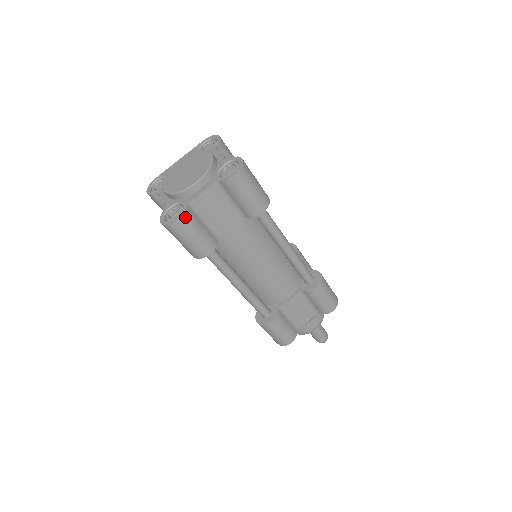
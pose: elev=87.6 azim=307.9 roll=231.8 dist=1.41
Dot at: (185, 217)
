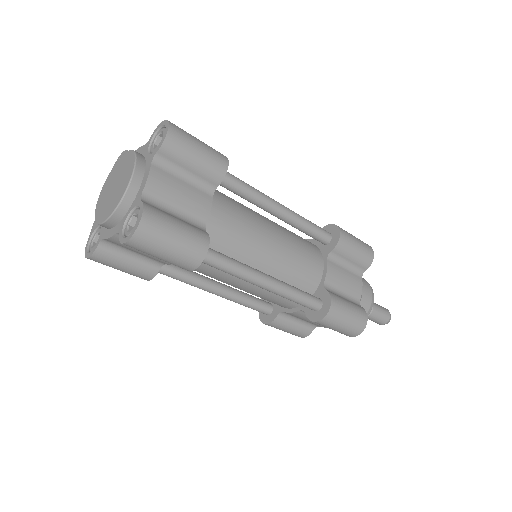
Dot at: (148, 211)
